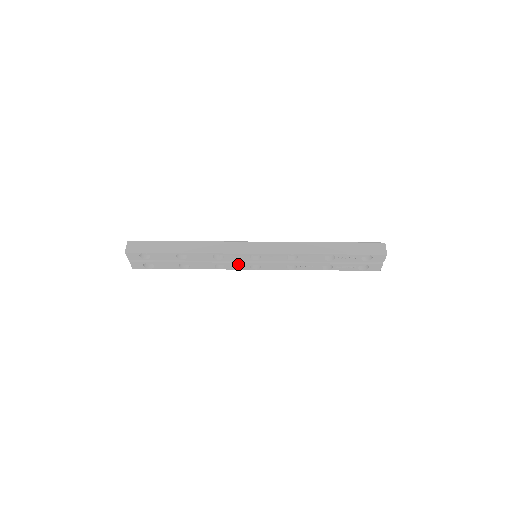
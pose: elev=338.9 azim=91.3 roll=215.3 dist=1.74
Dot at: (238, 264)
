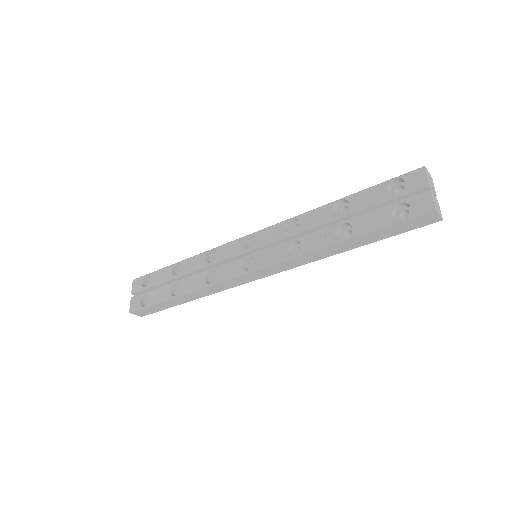
Dot at: (231, 265)
